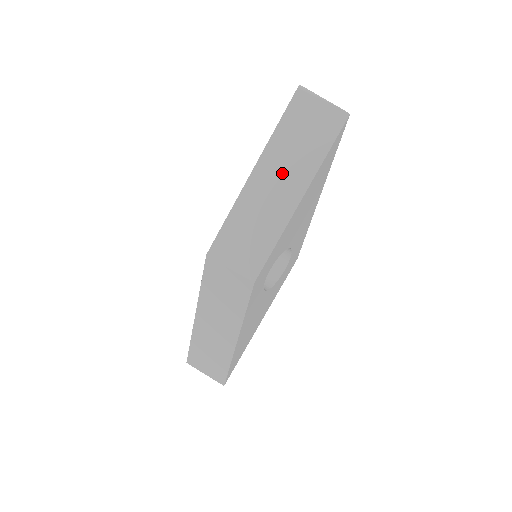
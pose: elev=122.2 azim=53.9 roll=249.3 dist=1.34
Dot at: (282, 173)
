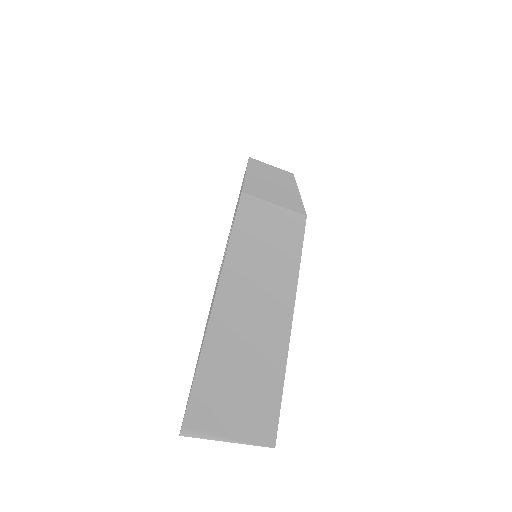
Dot at: occluded
